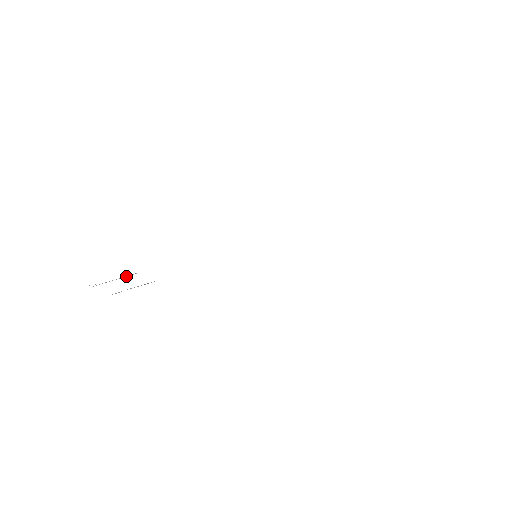
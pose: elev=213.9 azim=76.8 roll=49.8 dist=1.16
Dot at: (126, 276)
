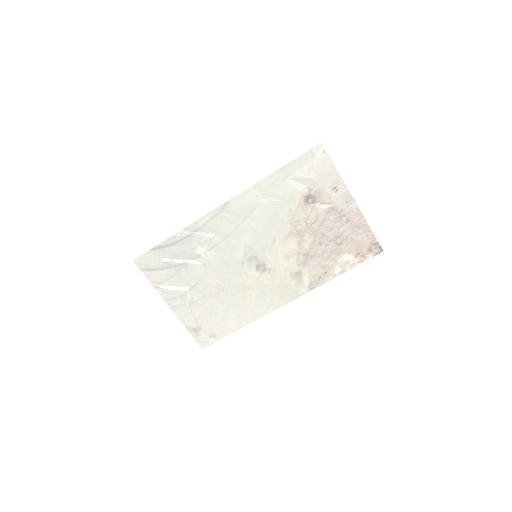
Dot at: (179, 290)
